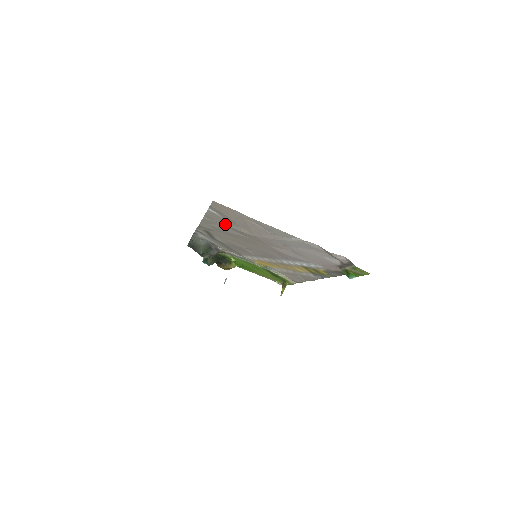
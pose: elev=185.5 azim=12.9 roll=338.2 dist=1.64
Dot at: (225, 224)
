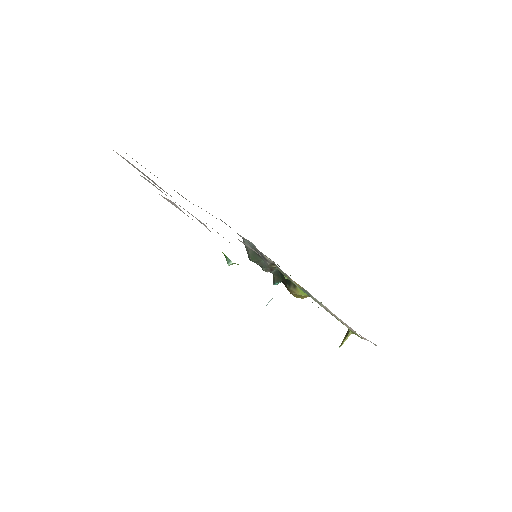
Dot at: occluded
